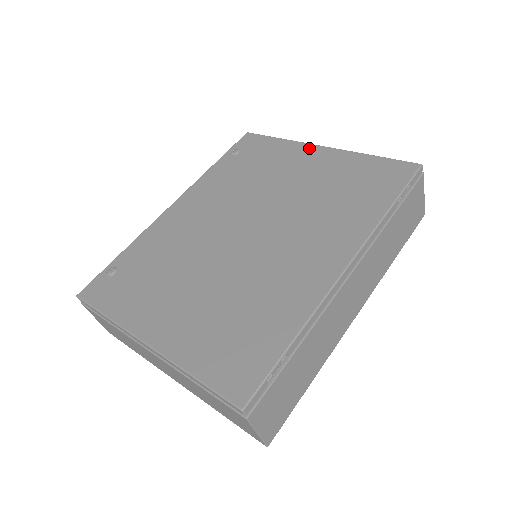
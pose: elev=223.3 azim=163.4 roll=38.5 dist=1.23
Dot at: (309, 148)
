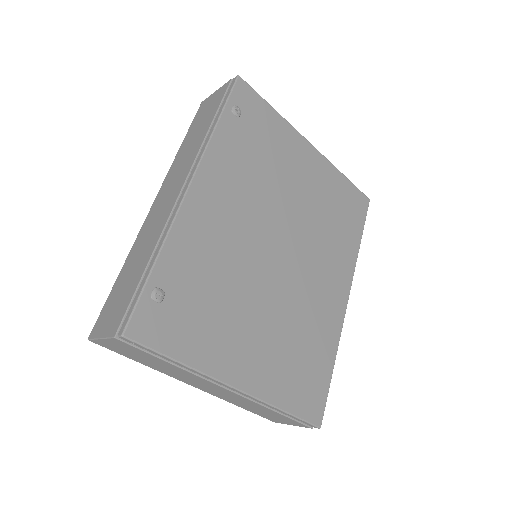
Dot at: (303, 142)
